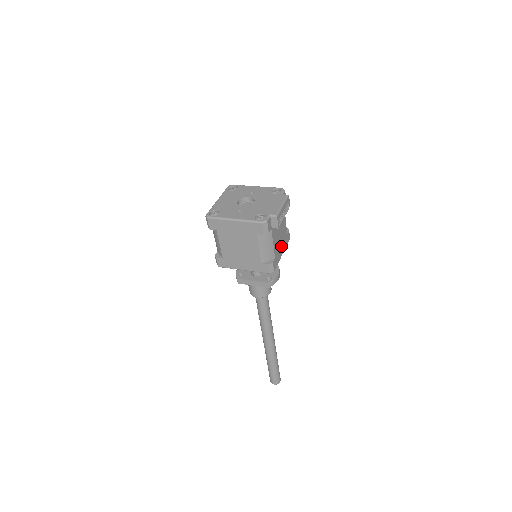
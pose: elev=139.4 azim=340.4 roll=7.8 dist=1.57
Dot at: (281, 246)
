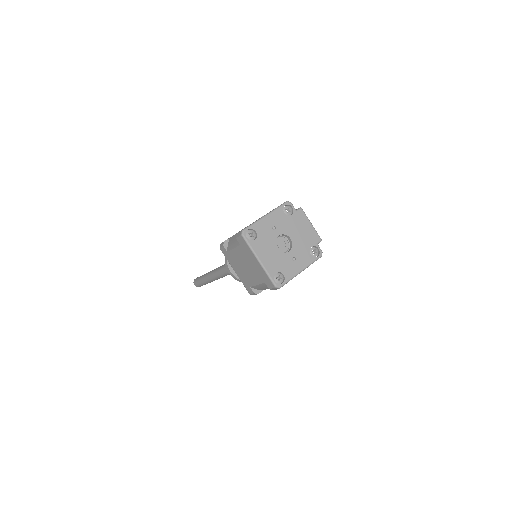
Dot at: occluded
